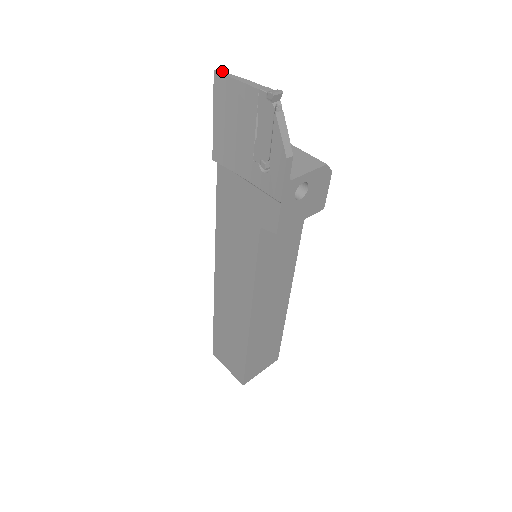
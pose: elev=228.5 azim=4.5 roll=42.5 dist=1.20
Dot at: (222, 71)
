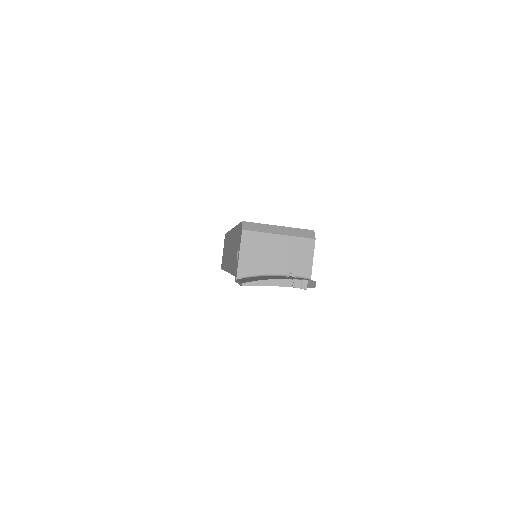
Dot at: (247, 282)
